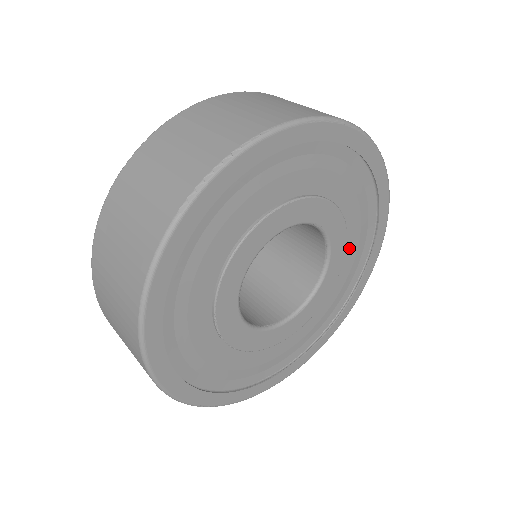
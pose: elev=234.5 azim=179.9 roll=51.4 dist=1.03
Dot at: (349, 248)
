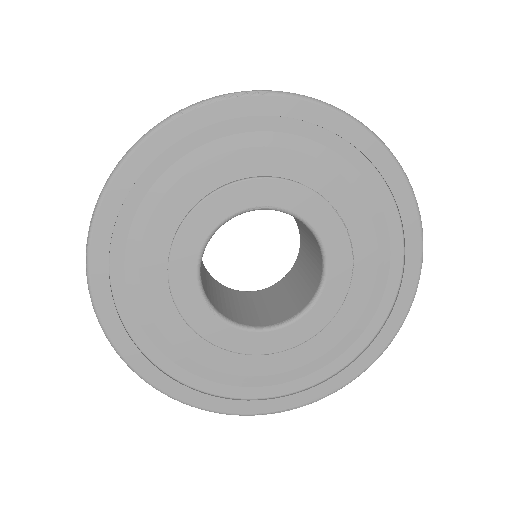
Dot at: (342, 201)
